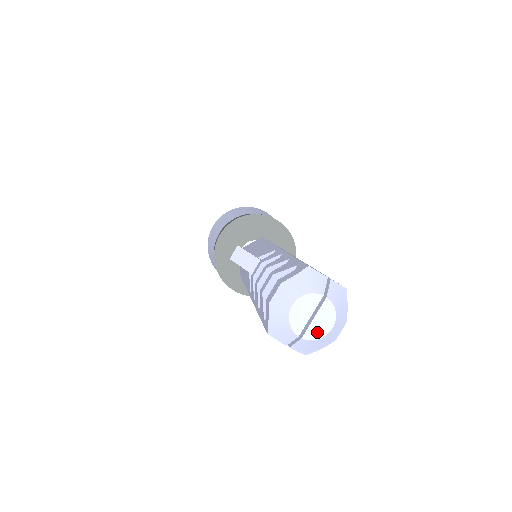
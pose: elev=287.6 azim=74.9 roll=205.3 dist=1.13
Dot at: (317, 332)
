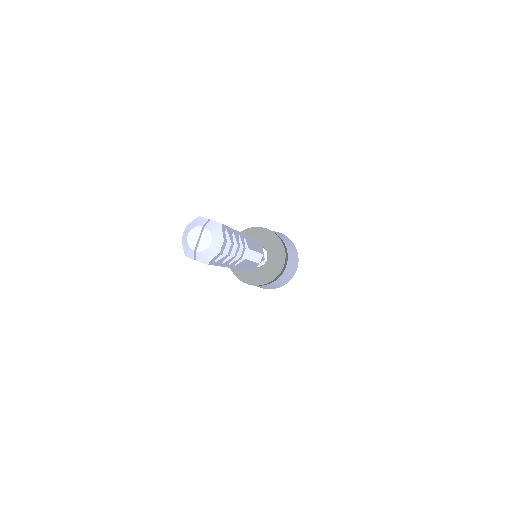
Dot at: (203, 246)
